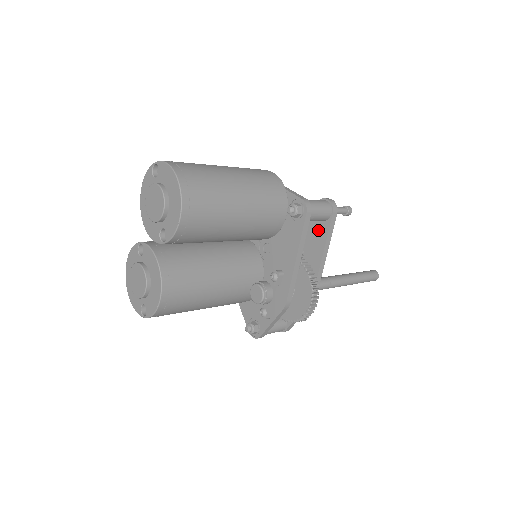
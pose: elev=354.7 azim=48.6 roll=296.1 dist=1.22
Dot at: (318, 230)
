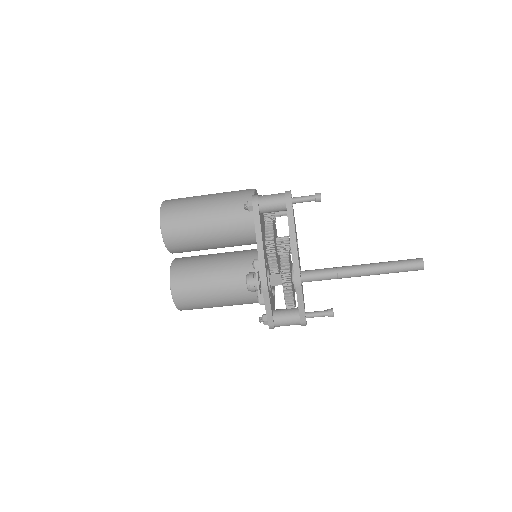
Dot at: occluded
